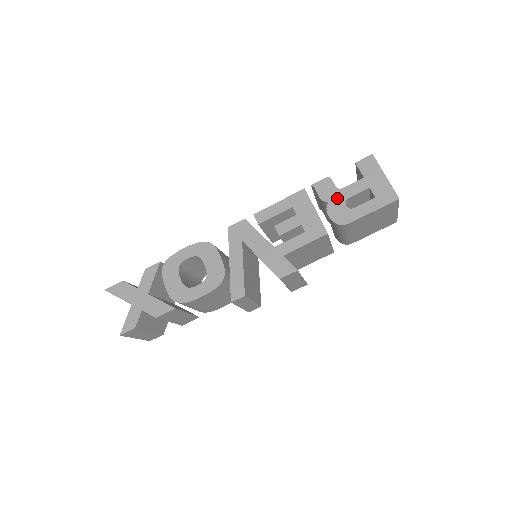
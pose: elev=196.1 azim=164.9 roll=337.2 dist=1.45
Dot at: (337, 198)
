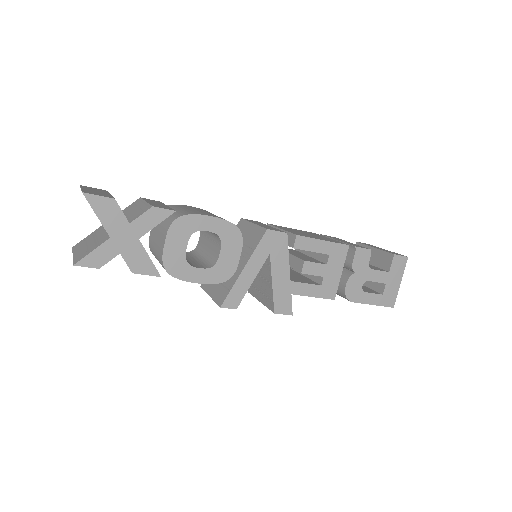
Dot at: (362, 274)
